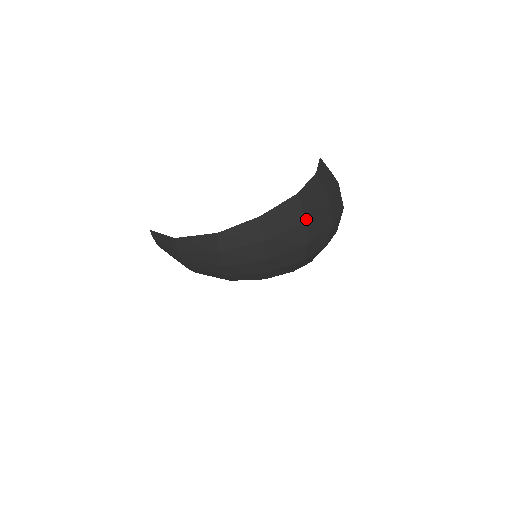
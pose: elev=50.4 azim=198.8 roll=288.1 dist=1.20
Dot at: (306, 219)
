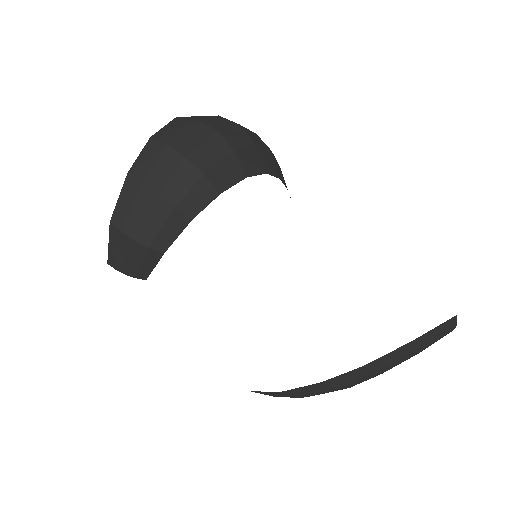
Dot at: (197, 120)
